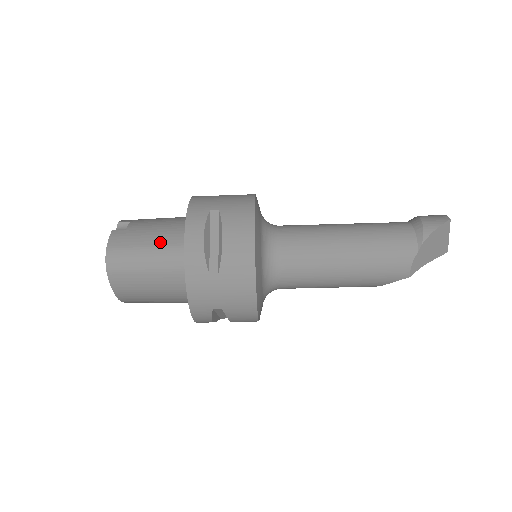
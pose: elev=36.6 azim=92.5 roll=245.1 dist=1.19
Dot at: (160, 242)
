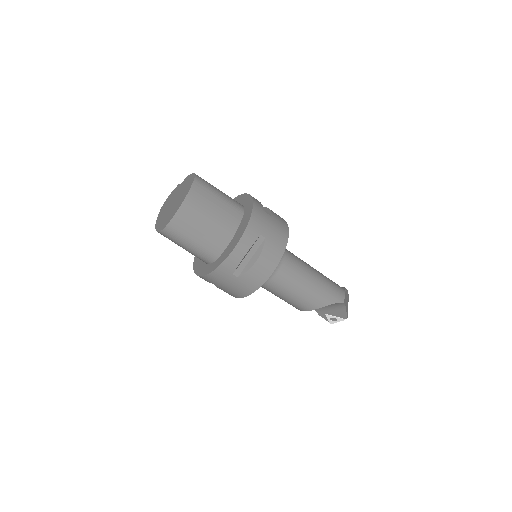
Dot at: occluded
